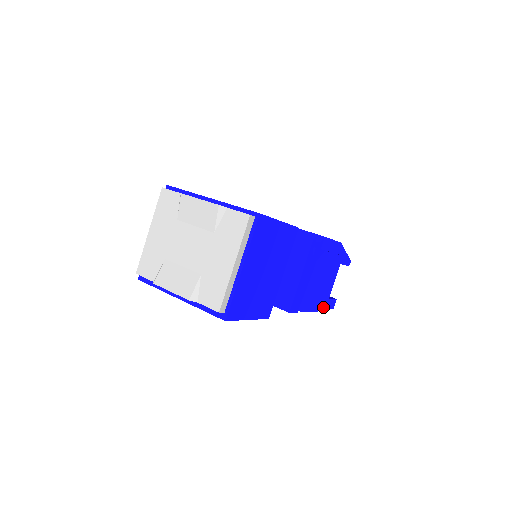
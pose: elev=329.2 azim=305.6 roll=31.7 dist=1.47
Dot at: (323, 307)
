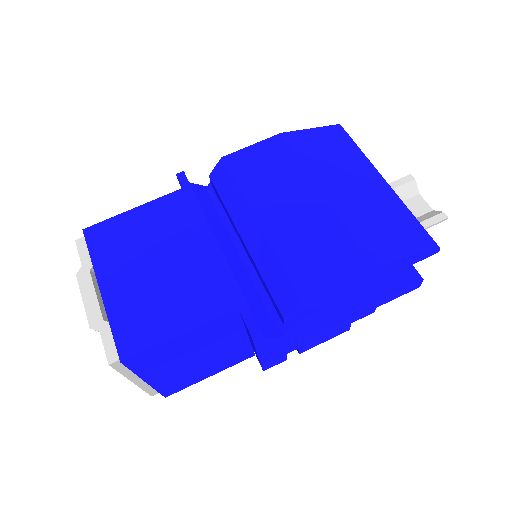
Dot at: (380, 304)
